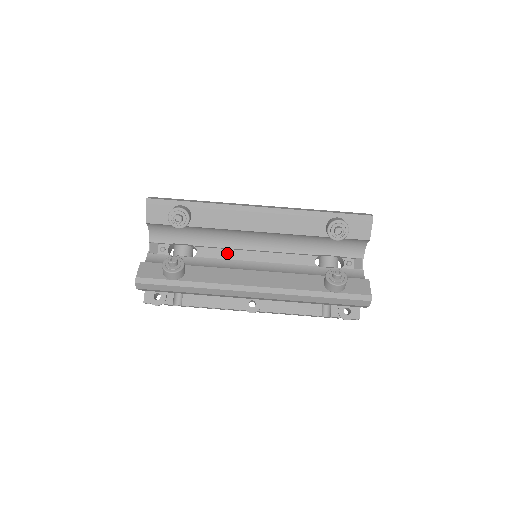
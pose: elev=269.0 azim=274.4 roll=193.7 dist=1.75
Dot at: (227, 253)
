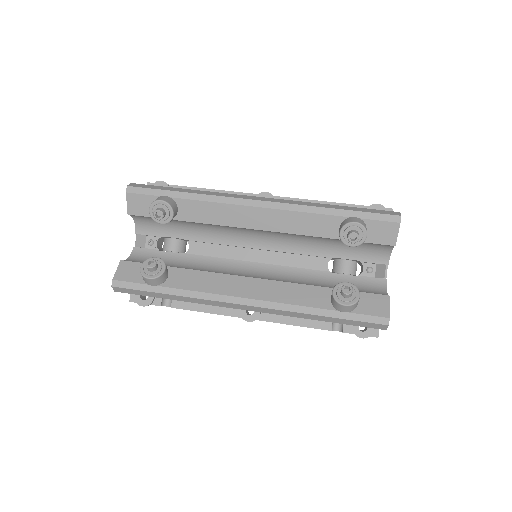
Dot at: (223, 250)
